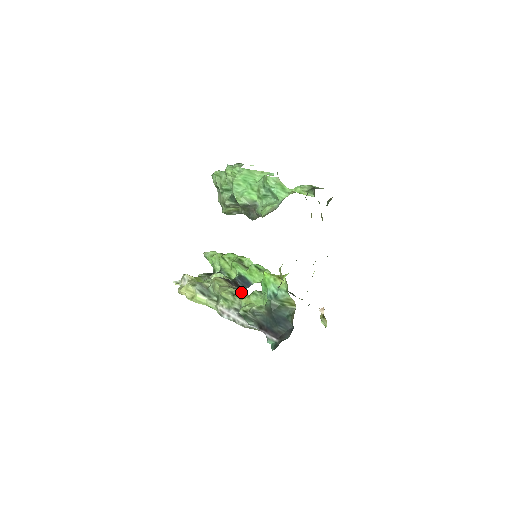
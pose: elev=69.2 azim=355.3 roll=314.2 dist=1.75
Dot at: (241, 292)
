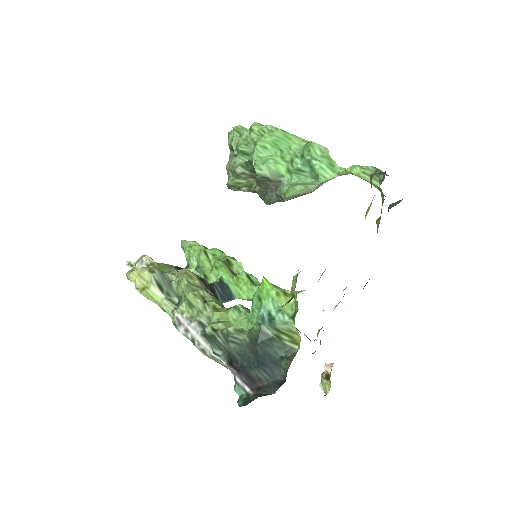
Dot at: (217, 301)
